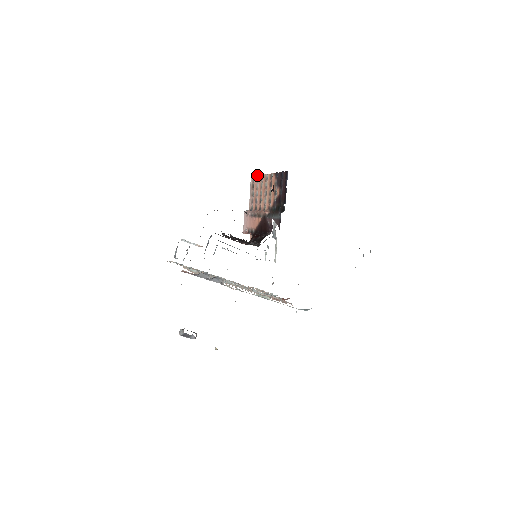
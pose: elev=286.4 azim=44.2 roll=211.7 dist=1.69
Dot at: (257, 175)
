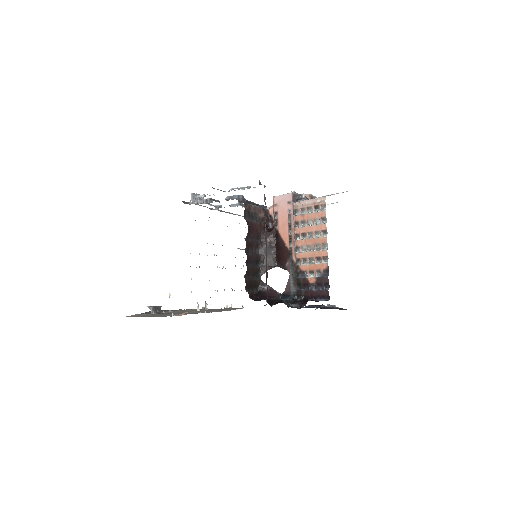
Dot at: occluded
